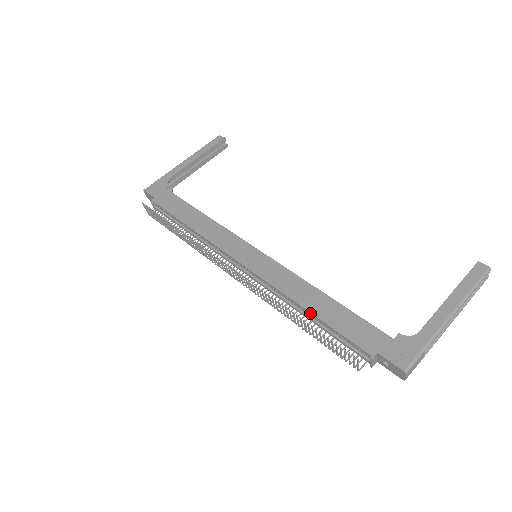
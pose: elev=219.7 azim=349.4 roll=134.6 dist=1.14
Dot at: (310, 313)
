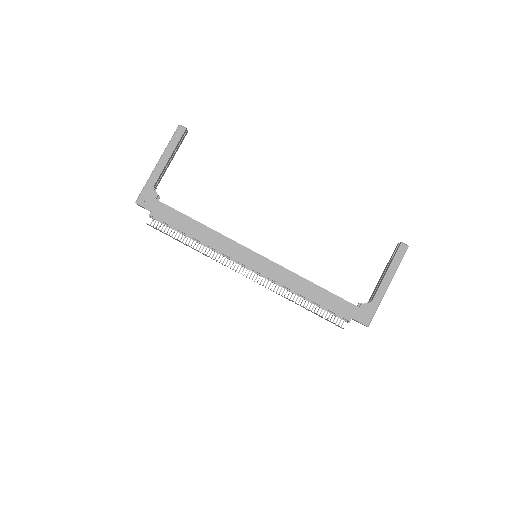
Dot at: (307, 299)
